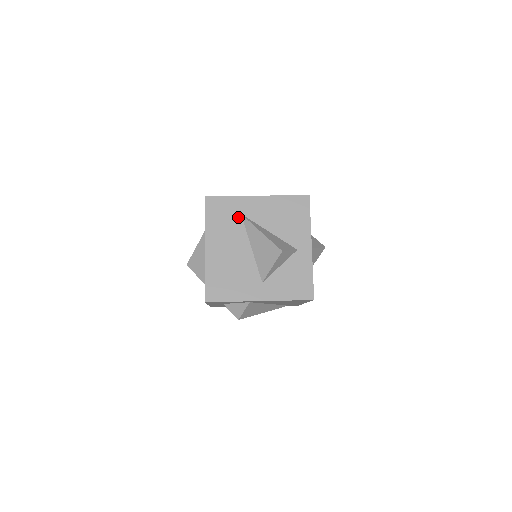
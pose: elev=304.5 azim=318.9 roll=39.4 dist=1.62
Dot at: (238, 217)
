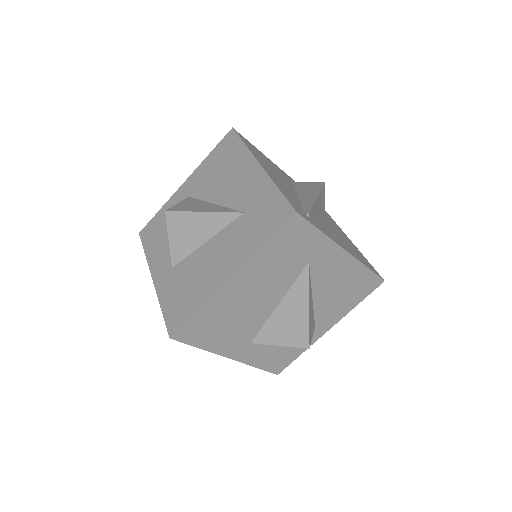
Dot at: (302, 263)
